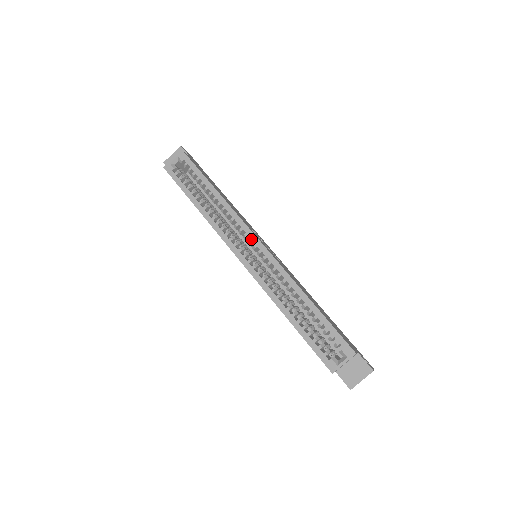
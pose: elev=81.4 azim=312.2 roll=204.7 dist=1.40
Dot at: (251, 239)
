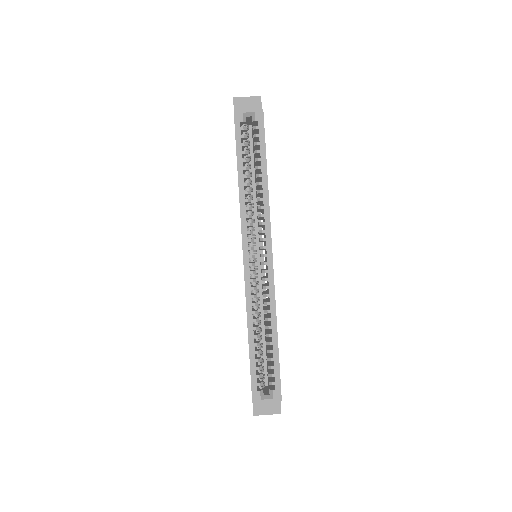
Dot at: (266, 247)
